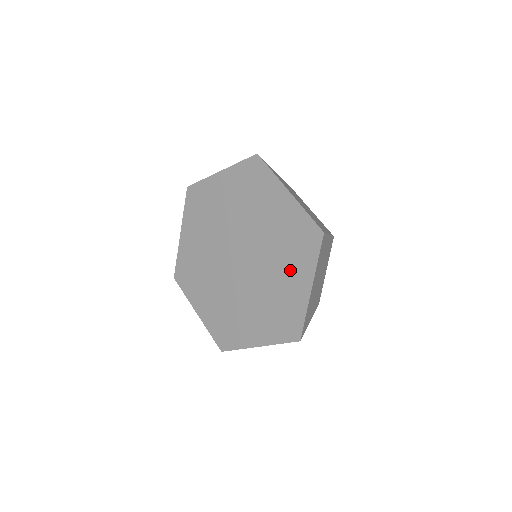
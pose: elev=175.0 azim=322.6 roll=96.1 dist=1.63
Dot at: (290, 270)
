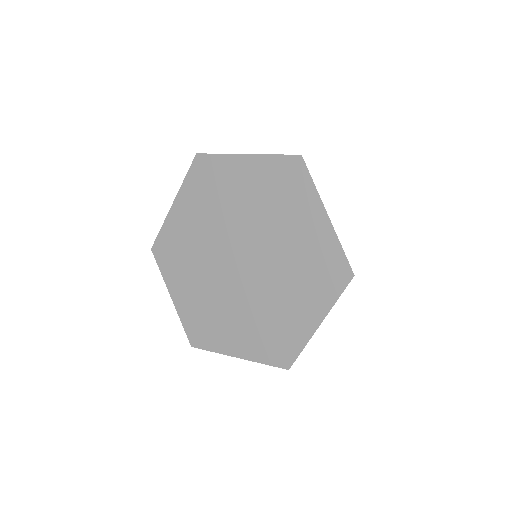
Dot at: (301, 297)
